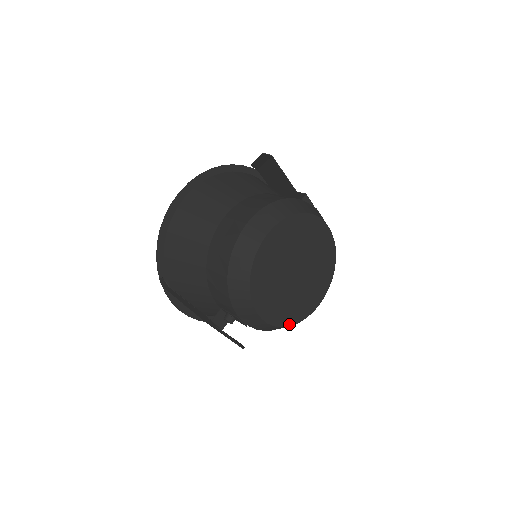
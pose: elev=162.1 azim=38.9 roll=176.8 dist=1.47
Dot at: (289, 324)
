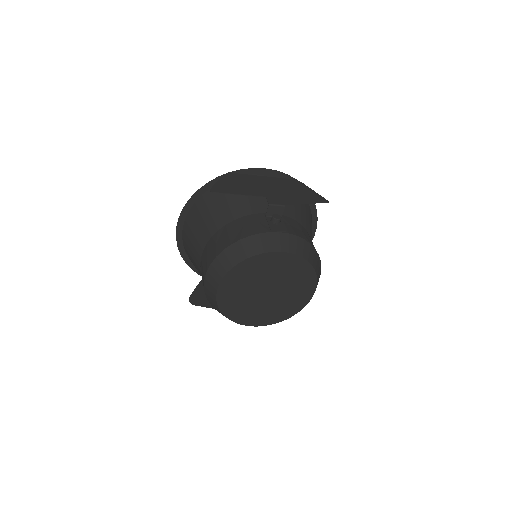
Dot at: (287, 317)
